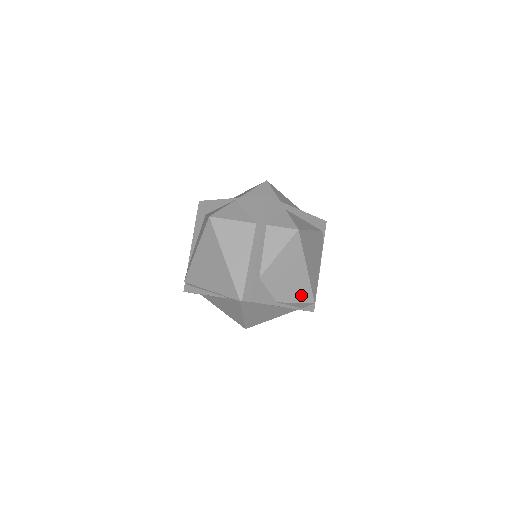
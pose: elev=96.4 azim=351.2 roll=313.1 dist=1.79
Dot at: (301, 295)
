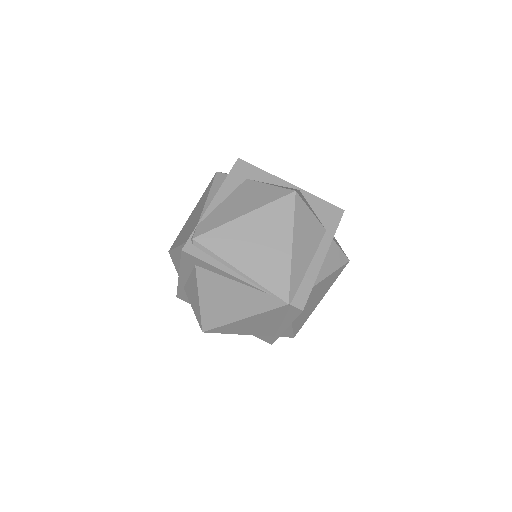
Dot at: (299, 324)
